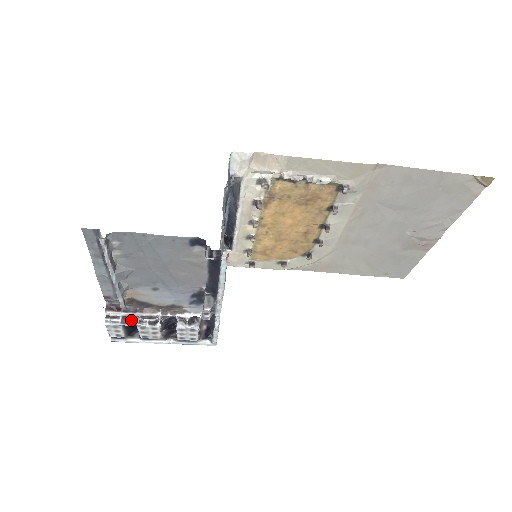
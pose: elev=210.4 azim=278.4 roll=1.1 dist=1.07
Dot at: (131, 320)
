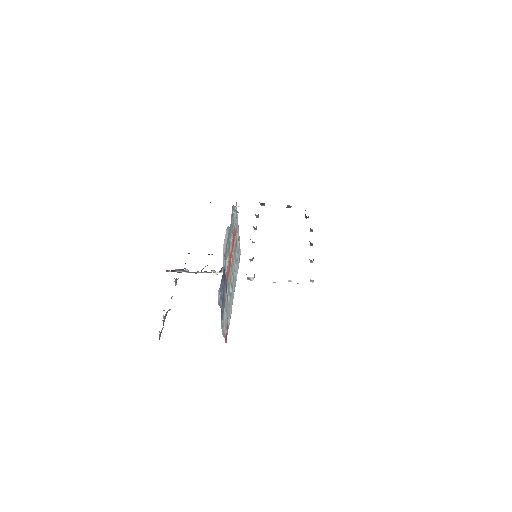
Dot at: occluded
